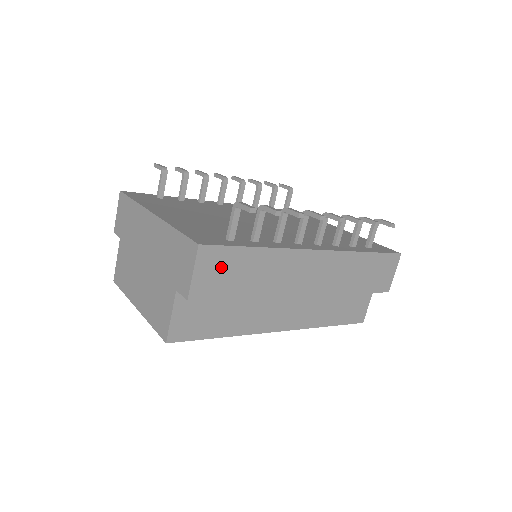
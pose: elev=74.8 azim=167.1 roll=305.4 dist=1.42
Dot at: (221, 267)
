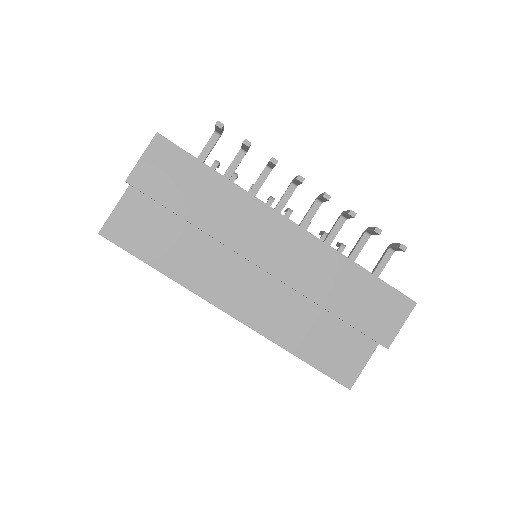
Dot at: (171, 169)
